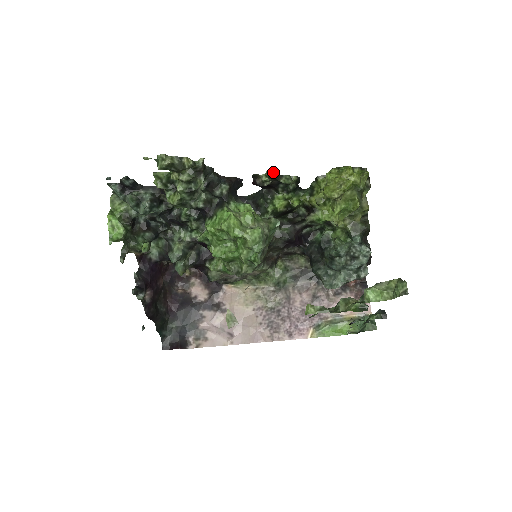
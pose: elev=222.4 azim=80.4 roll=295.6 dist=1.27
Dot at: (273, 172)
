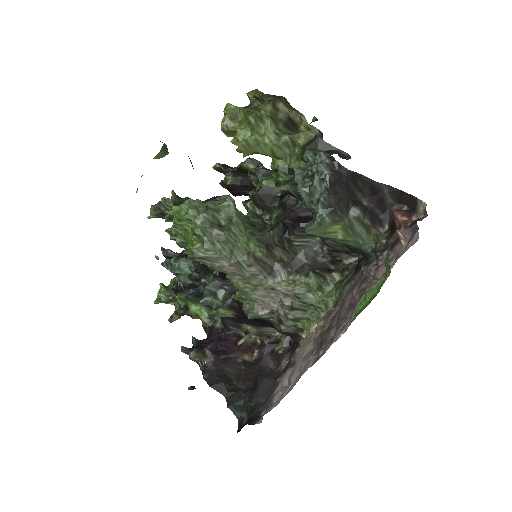
Dot at: (216, 164)
